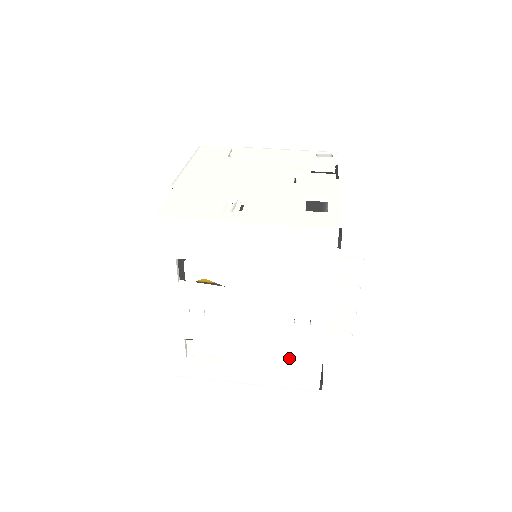
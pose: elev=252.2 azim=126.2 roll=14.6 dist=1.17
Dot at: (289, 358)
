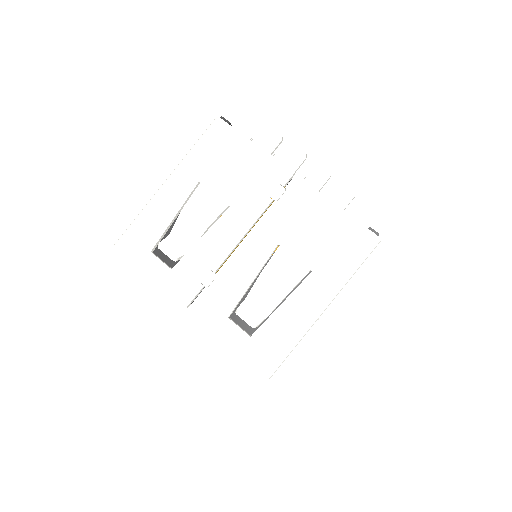
Dot at: (313, 234)
